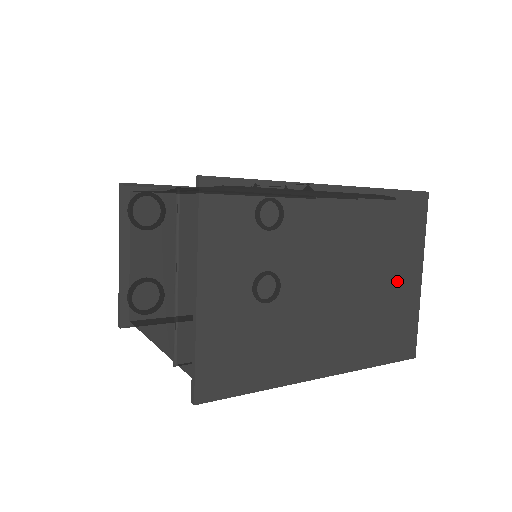
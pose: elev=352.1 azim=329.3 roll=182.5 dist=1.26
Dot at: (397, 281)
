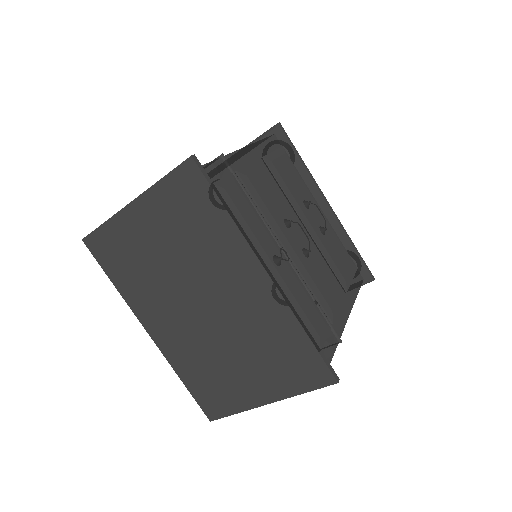
Dot at: (248, 377)
